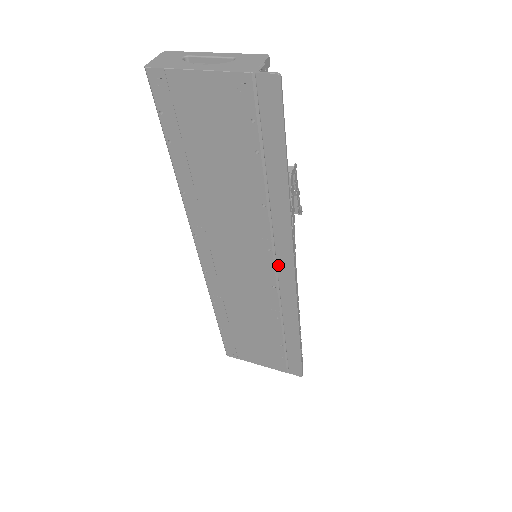
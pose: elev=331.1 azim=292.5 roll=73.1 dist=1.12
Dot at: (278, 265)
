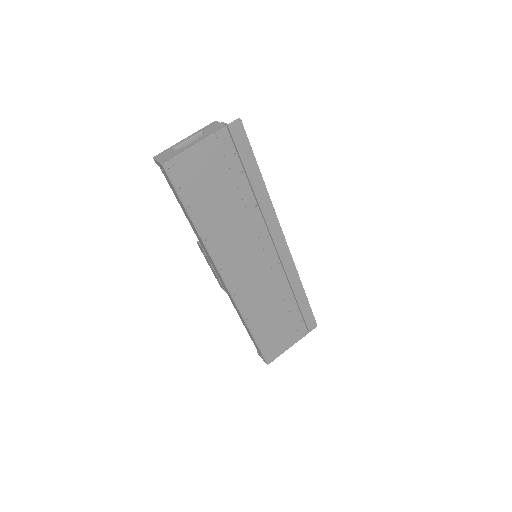
Dot at: (276, 244)
